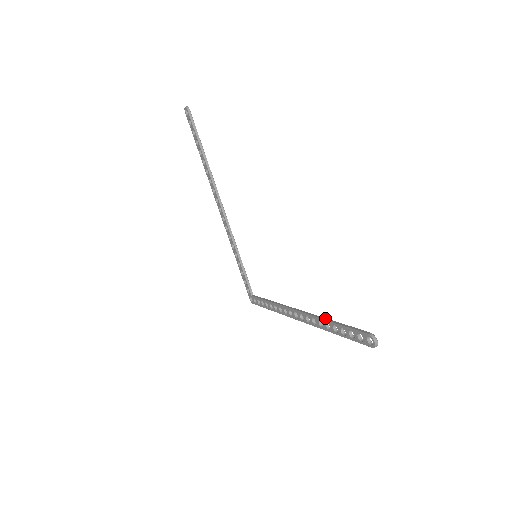
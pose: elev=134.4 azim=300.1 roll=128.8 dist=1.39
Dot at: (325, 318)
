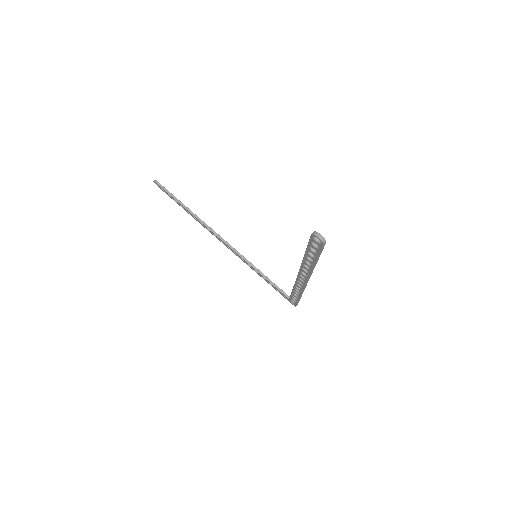
Dot at: (303, 258)
